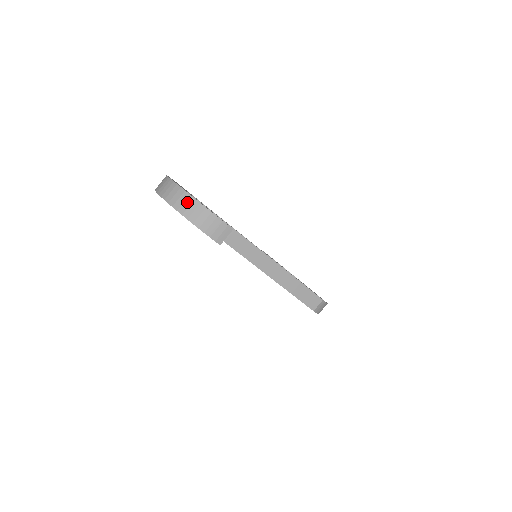
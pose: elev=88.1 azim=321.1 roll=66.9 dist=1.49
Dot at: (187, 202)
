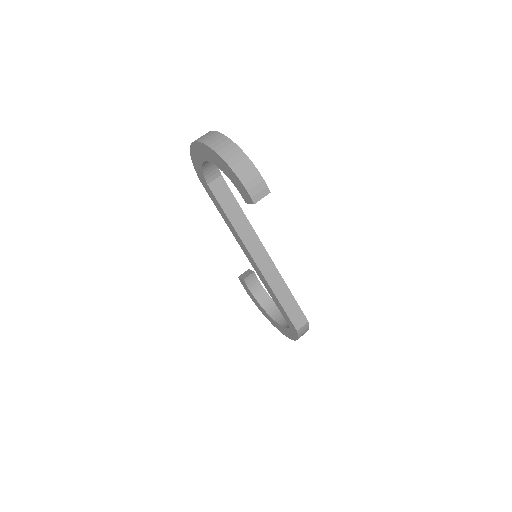
Dot at: (233, 151)
